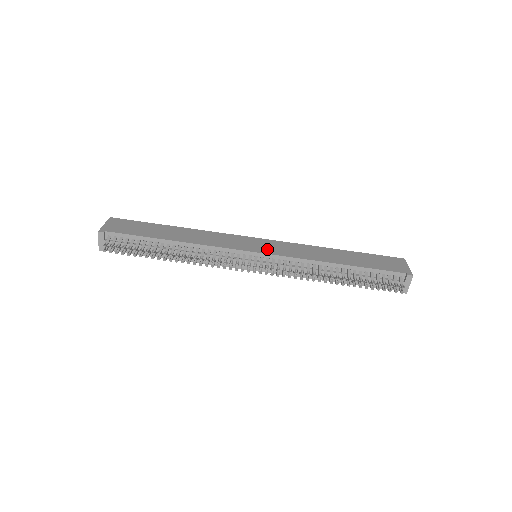
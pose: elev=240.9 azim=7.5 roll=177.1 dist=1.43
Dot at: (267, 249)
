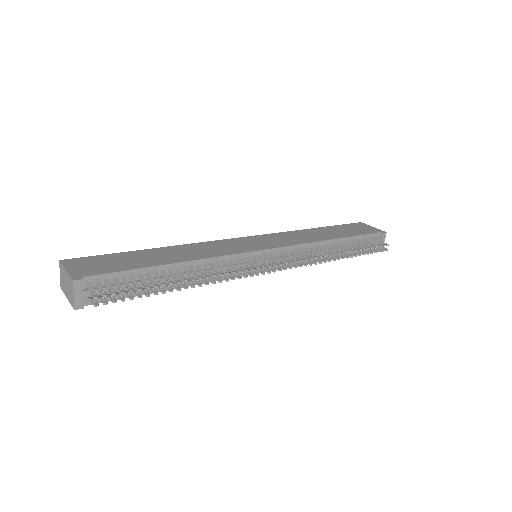
Dot at: (268, 244)
